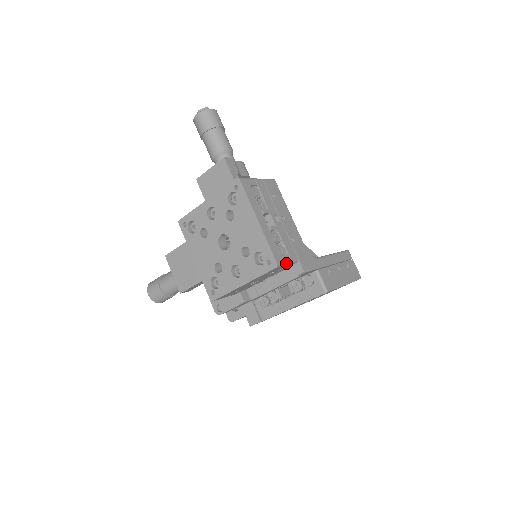
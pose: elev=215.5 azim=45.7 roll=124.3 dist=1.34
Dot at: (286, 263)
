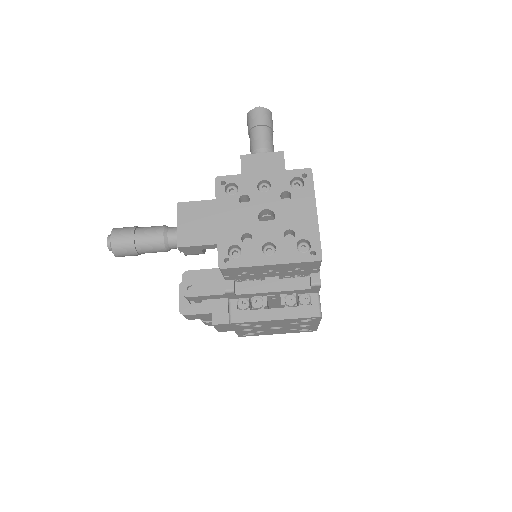
Dot at: (320, 264)
